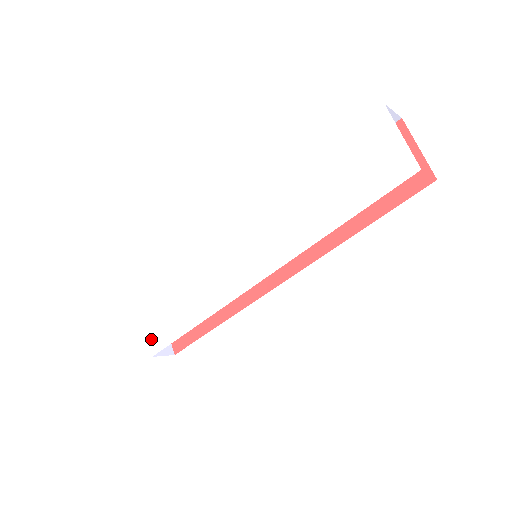
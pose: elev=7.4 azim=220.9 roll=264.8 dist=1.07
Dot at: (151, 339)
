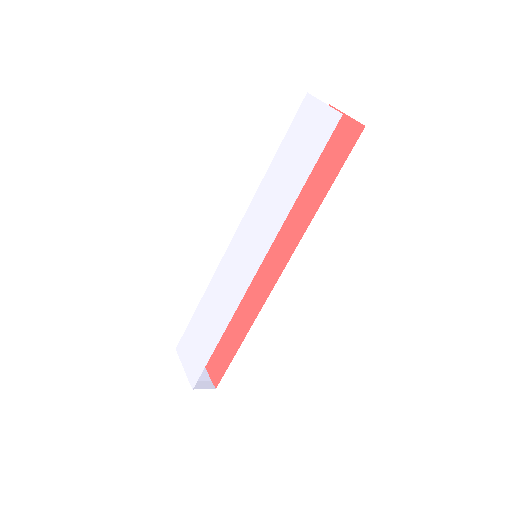
Dot at: (189, 374)
